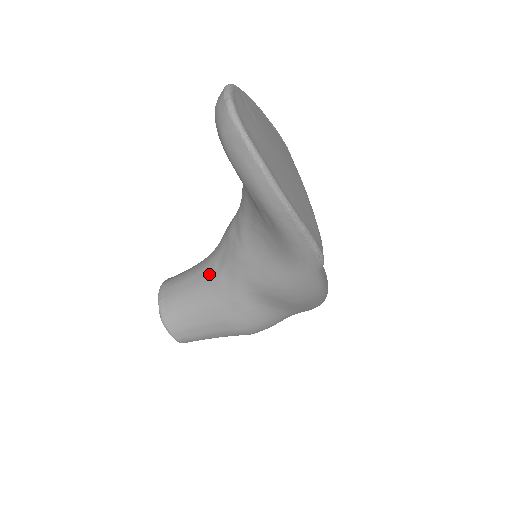
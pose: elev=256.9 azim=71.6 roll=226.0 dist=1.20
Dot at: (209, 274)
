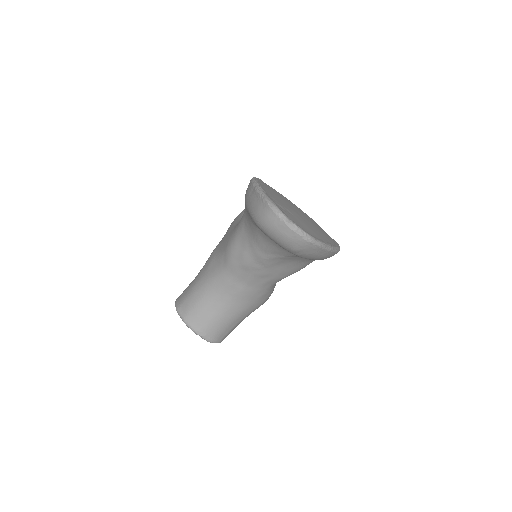
Dot at: (233, 293)
